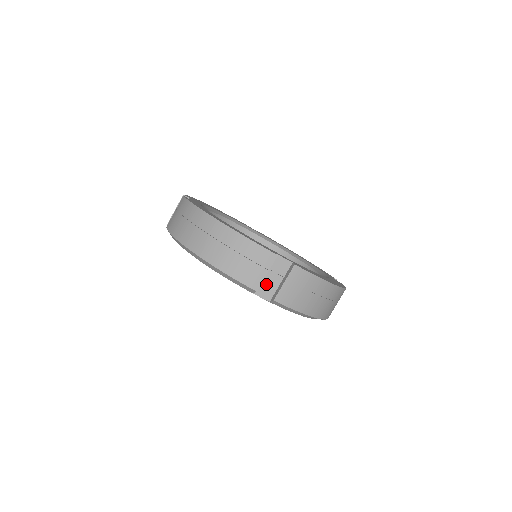
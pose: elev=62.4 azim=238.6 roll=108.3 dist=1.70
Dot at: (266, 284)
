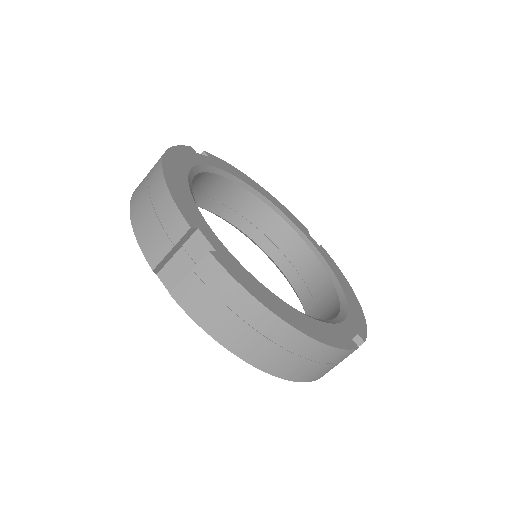
Dot at: (175, 268)
